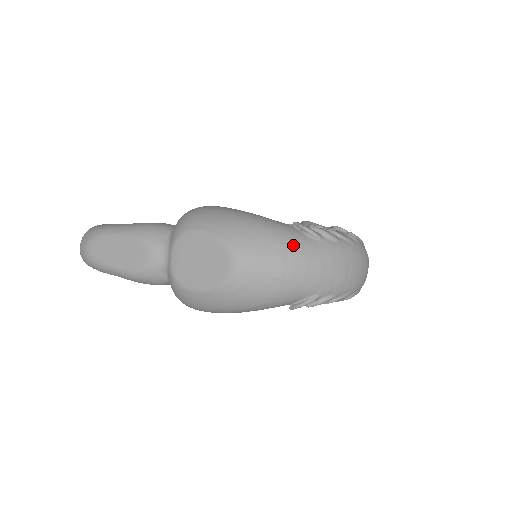
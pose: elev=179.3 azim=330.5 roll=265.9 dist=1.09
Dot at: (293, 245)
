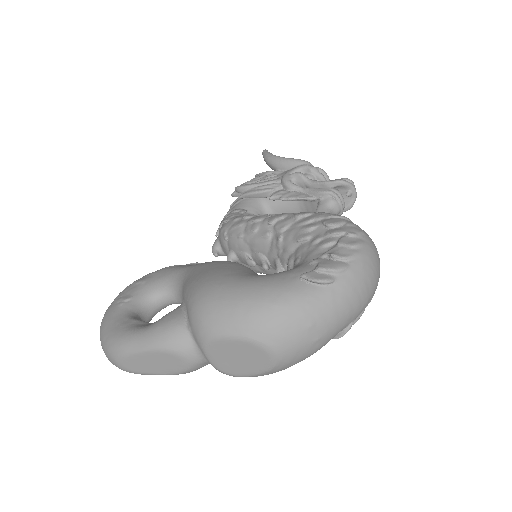
Dot at: (315, 307)
